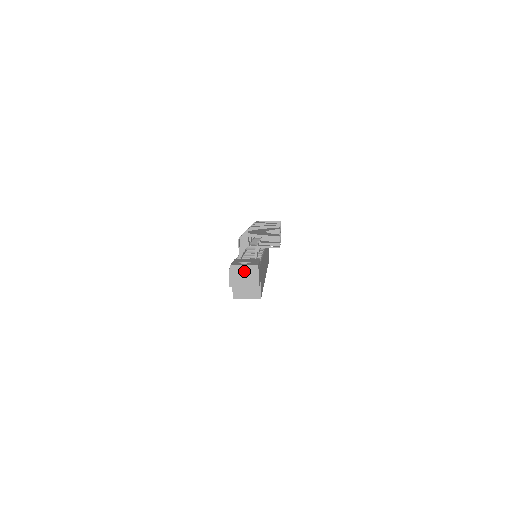
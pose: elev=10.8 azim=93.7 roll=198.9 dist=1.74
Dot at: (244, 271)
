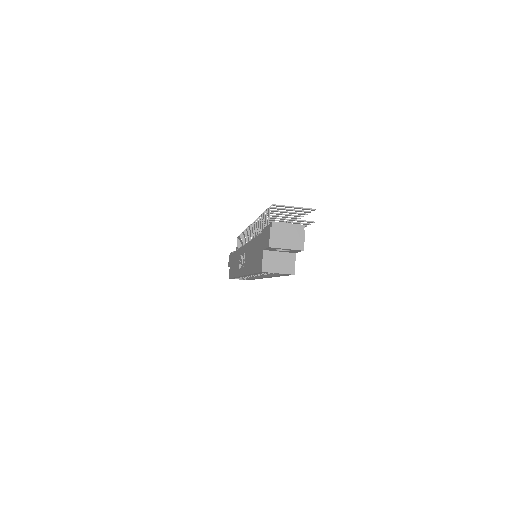
Dot at: (288, 231)
